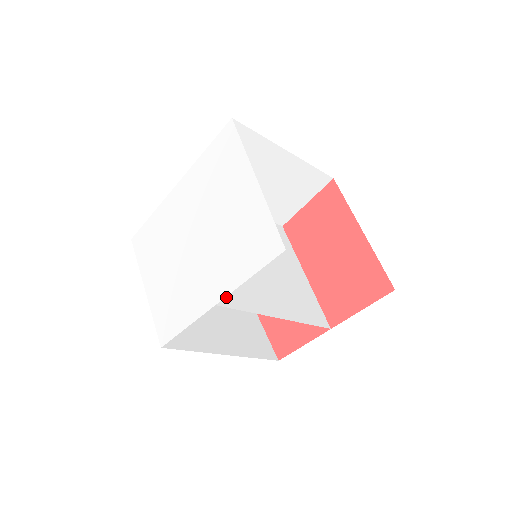
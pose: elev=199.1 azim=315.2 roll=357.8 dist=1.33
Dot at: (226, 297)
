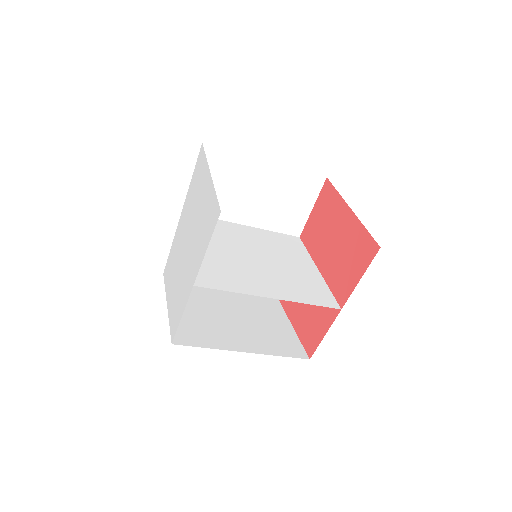
Dot at: (208, 281)
